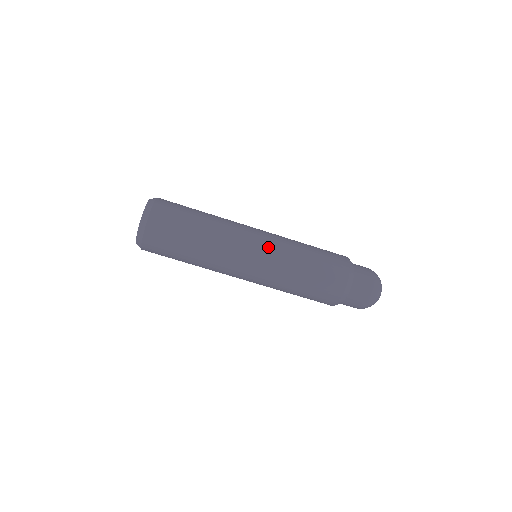
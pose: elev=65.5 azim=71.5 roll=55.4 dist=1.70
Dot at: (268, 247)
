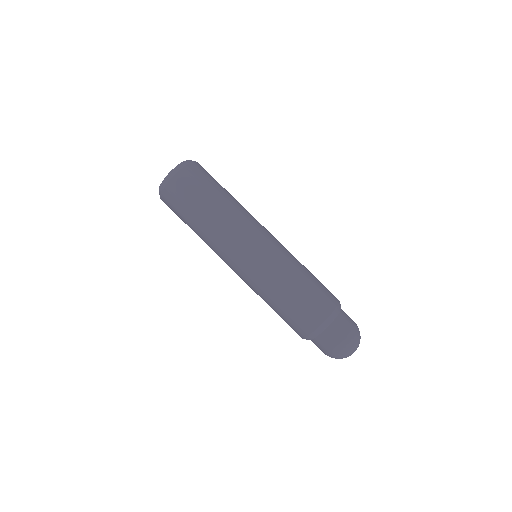
Dot at: (267, 251)
